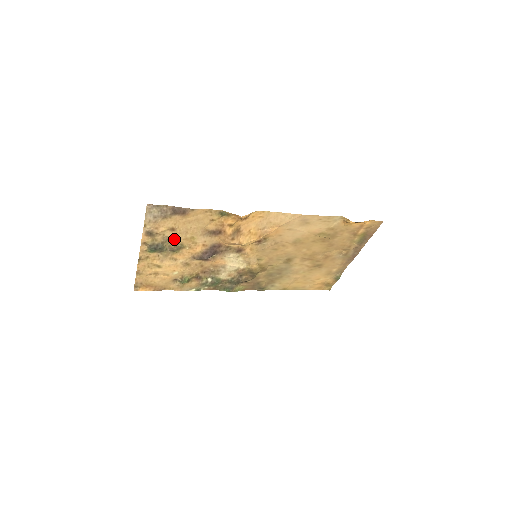
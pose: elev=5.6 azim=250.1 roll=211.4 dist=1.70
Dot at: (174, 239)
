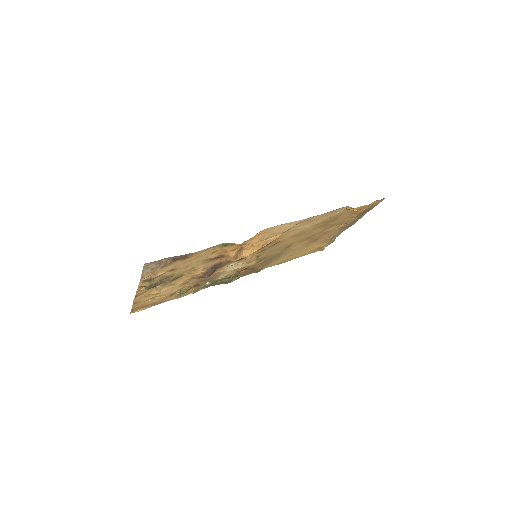
Dot at: (173, 274)
